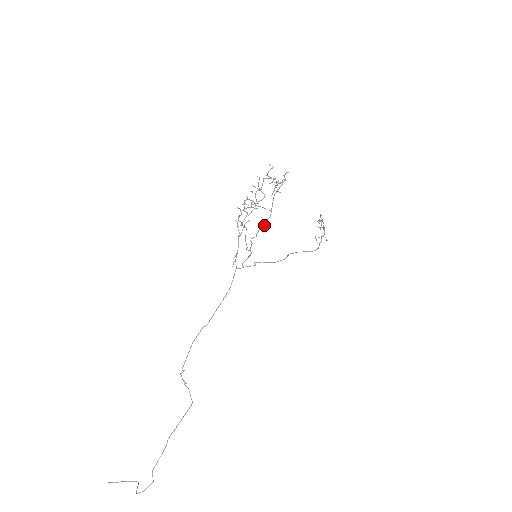
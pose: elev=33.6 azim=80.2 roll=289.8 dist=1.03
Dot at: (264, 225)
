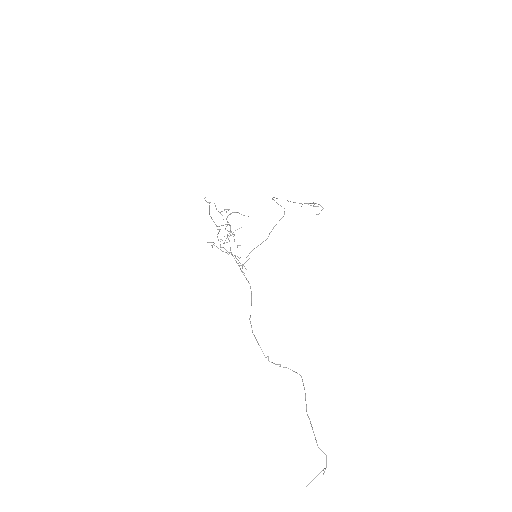
Dot at: (218, 233)
